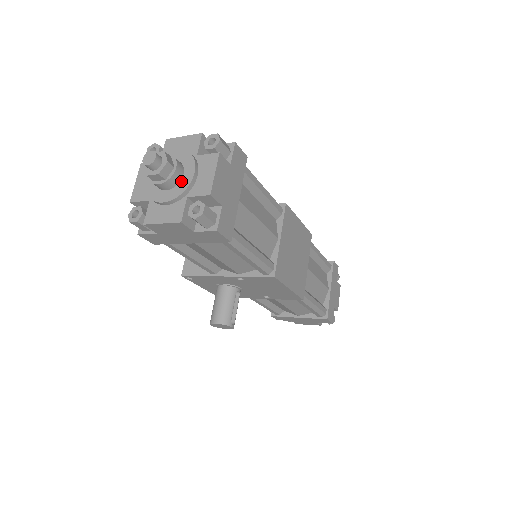
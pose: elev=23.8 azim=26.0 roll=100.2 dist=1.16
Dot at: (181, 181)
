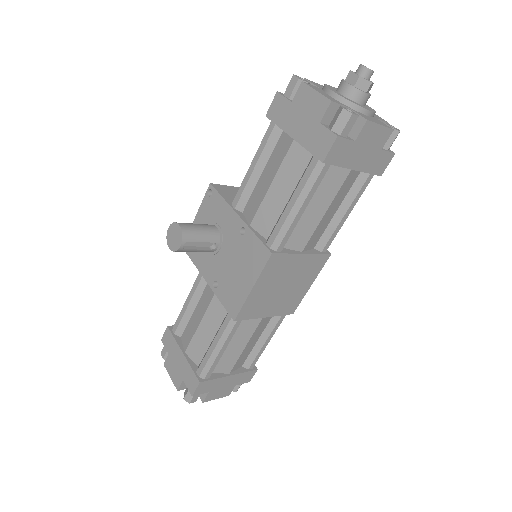
Dot at: (356, 103)
